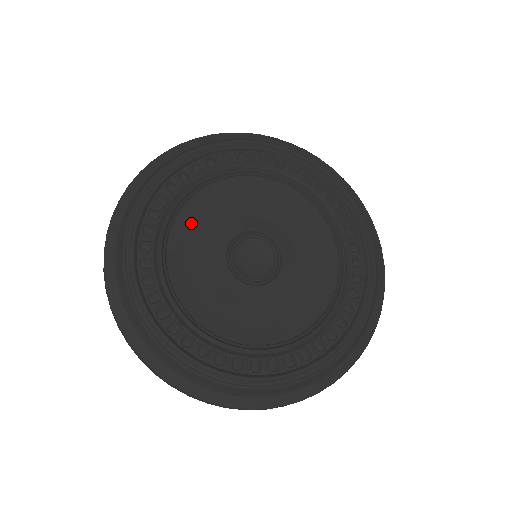
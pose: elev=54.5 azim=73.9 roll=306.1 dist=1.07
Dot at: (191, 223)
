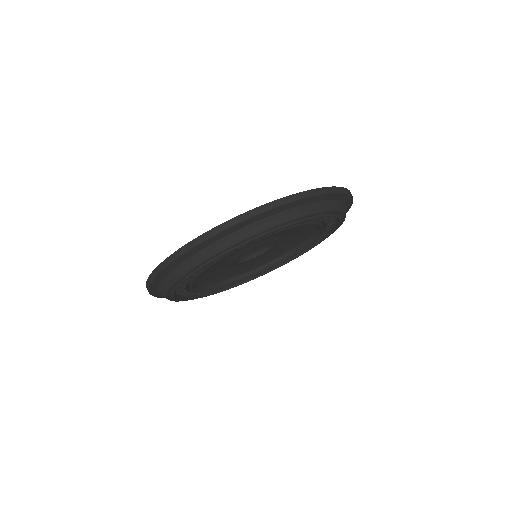
Dot at: occluded
